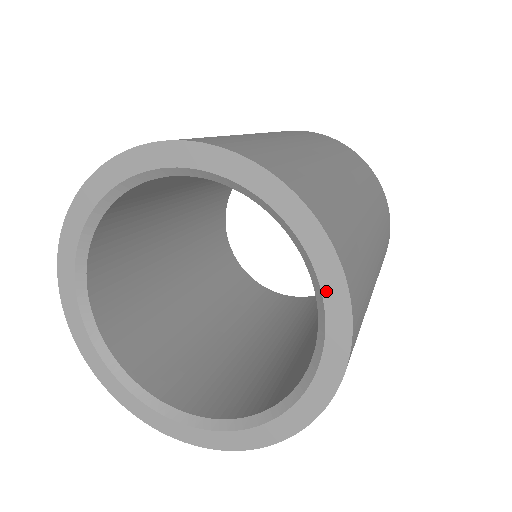
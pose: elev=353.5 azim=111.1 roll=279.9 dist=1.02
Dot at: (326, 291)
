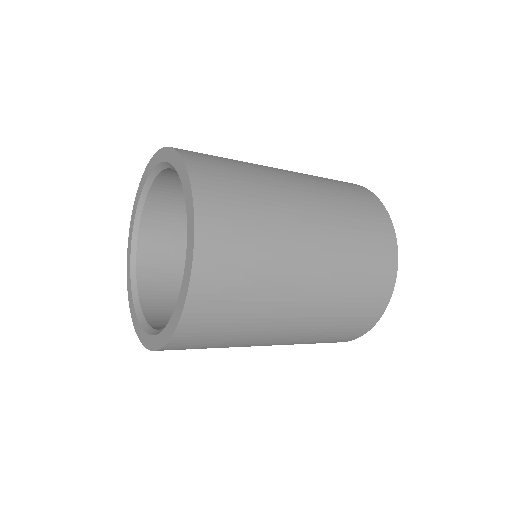
Dot at: (185, 273)
